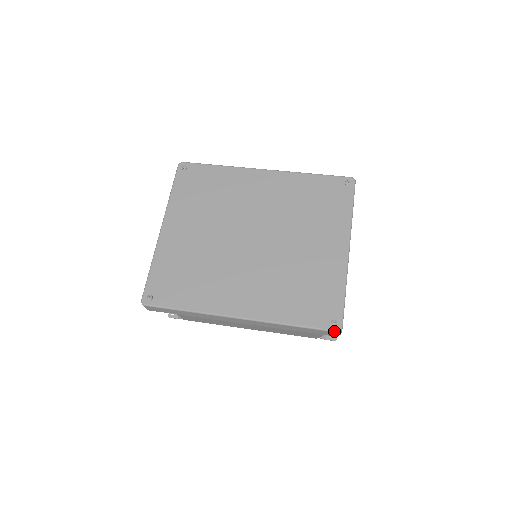
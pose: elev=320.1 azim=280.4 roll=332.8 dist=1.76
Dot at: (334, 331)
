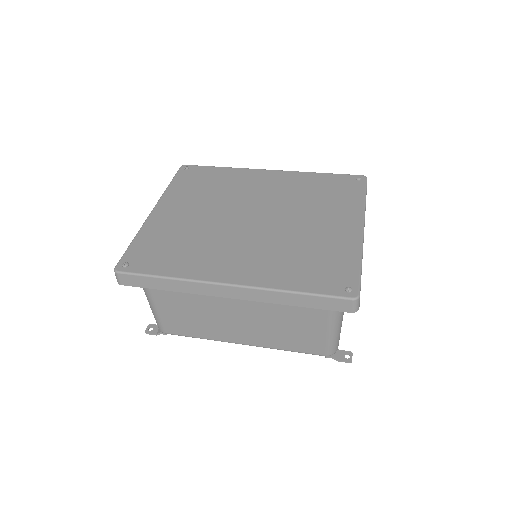
Dot at: (349, 298)
